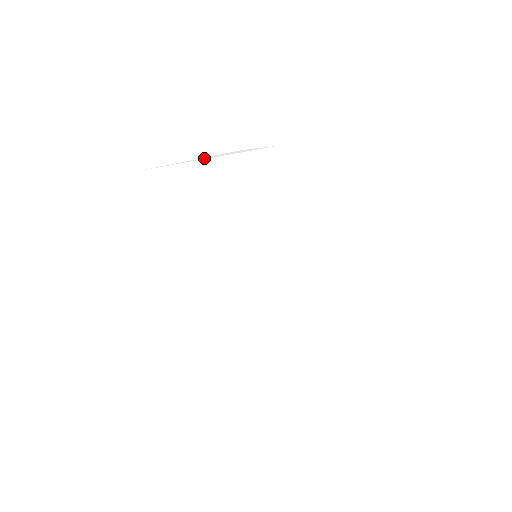
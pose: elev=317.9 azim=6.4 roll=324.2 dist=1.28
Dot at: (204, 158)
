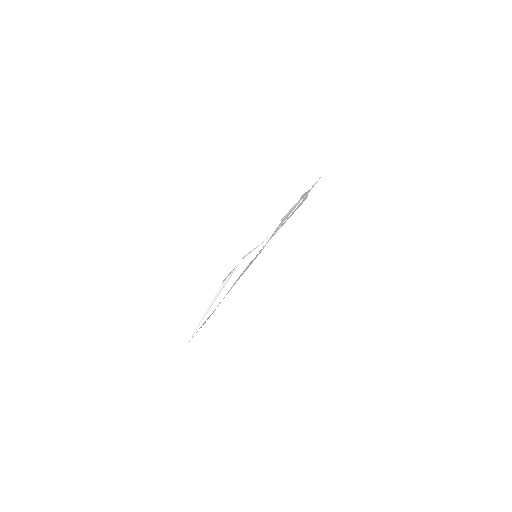
Dot at: (222, 295)
